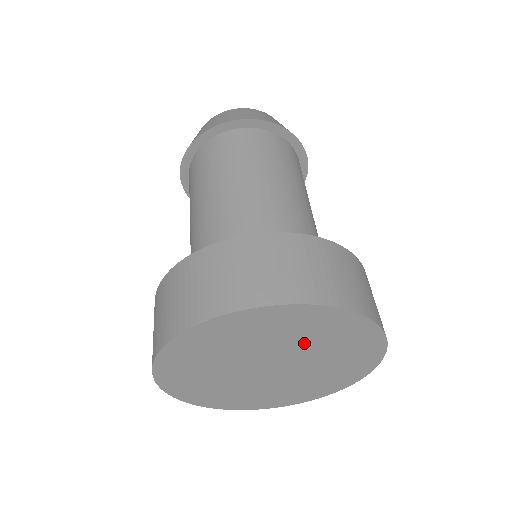
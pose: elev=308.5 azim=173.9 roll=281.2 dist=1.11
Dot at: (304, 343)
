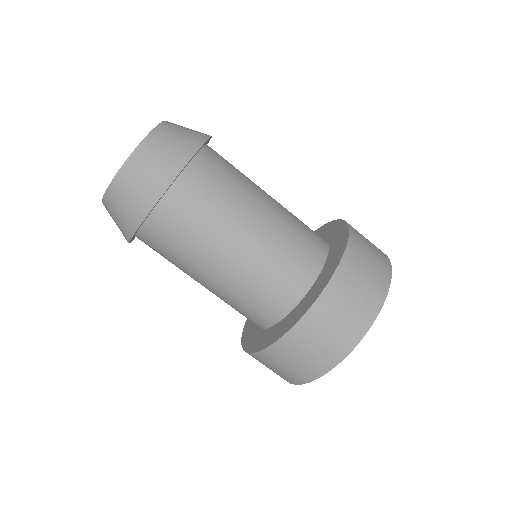
Dot at: occluded
